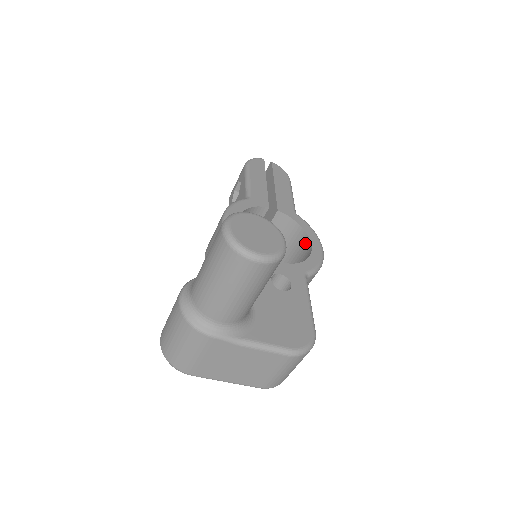
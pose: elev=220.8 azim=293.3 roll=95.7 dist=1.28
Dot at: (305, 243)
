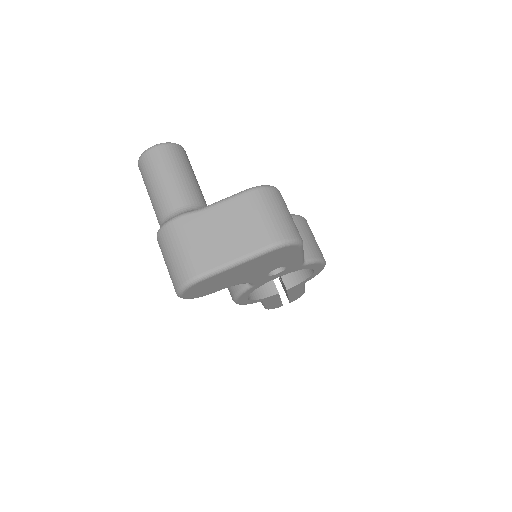
Dot at: occluded
